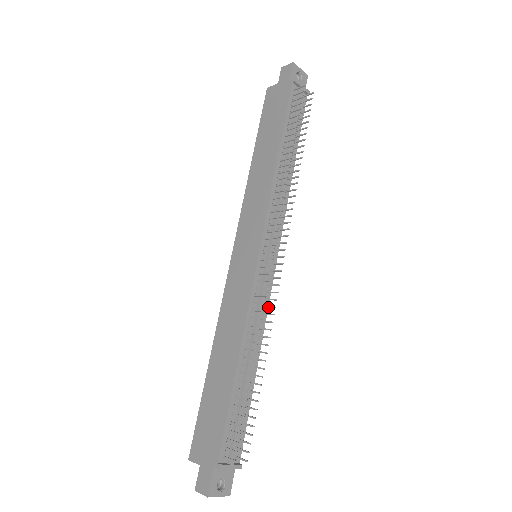
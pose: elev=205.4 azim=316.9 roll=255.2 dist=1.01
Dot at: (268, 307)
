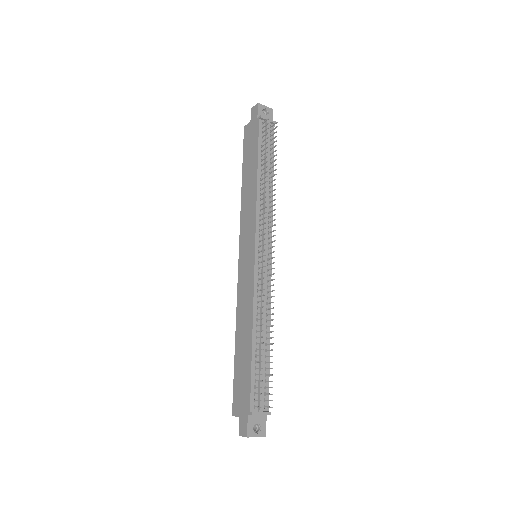
Dot at: (270, 292)
